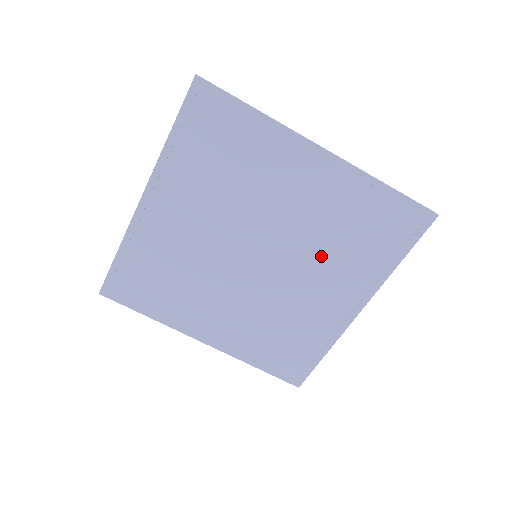
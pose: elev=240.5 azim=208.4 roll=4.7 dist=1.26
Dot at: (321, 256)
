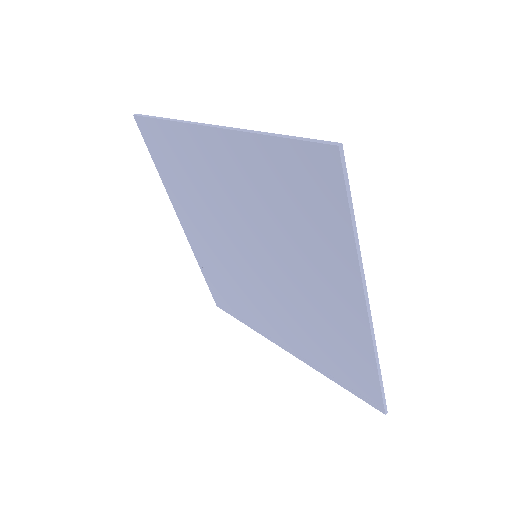
Dot at: (287, 244)
